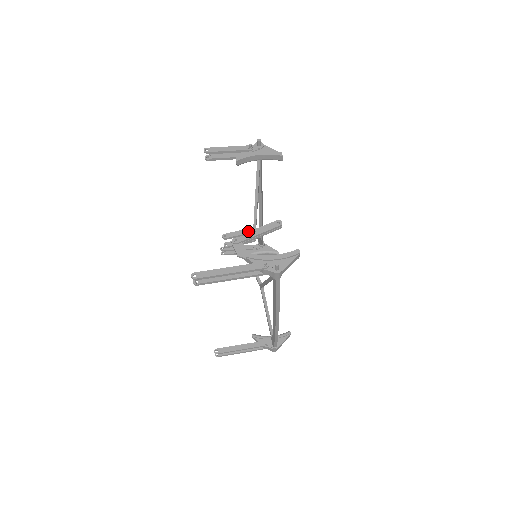
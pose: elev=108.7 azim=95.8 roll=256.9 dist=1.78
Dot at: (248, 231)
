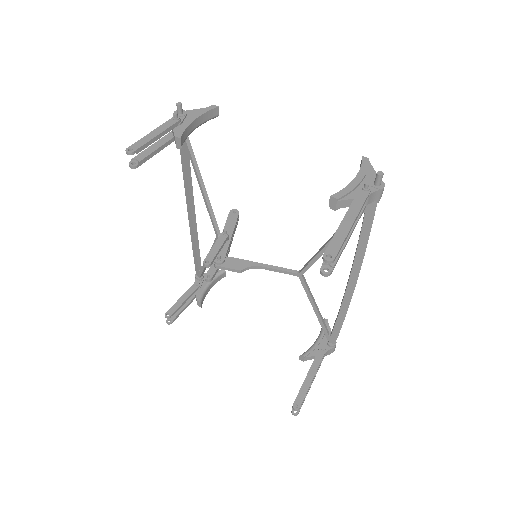
Dot at: (222, 238)
